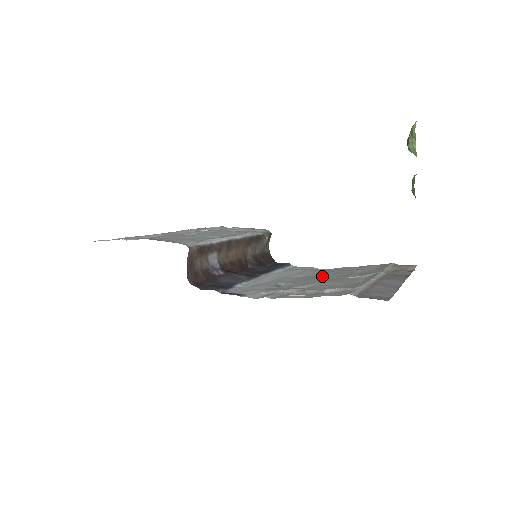
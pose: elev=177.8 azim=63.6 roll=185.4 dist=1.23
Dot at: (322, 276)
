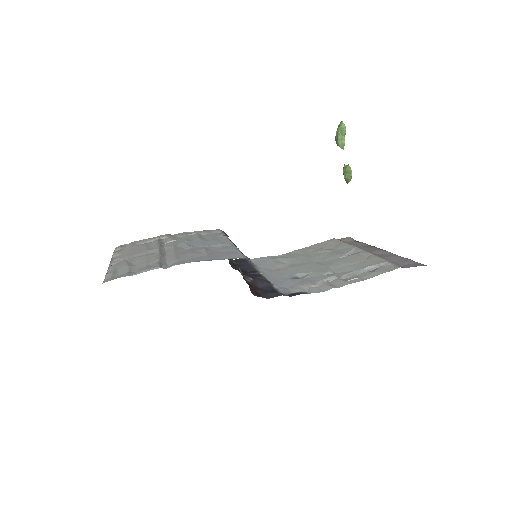
Dot at: (309, 261)
